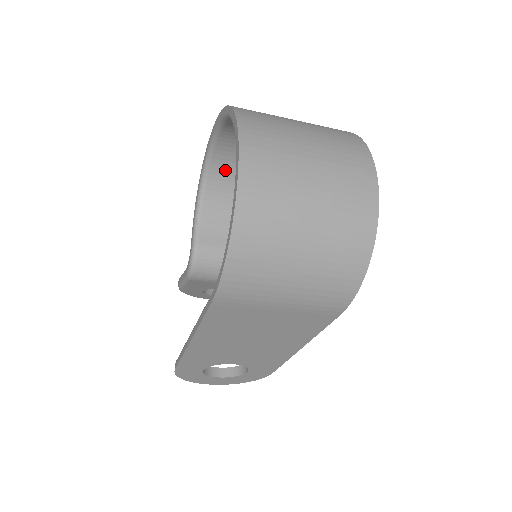
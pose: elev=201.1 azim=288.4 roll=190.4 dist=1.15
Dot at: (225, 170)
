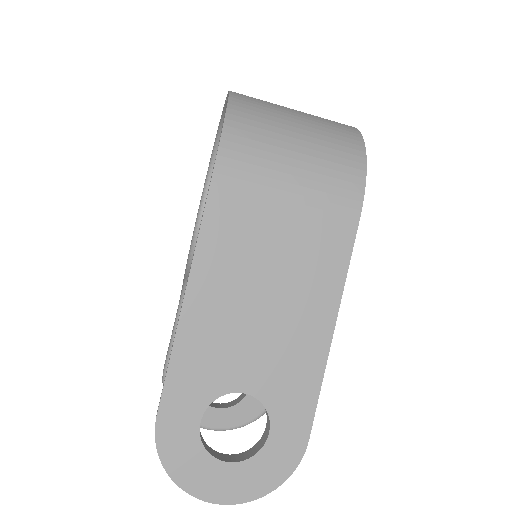
Dot at: occluded
